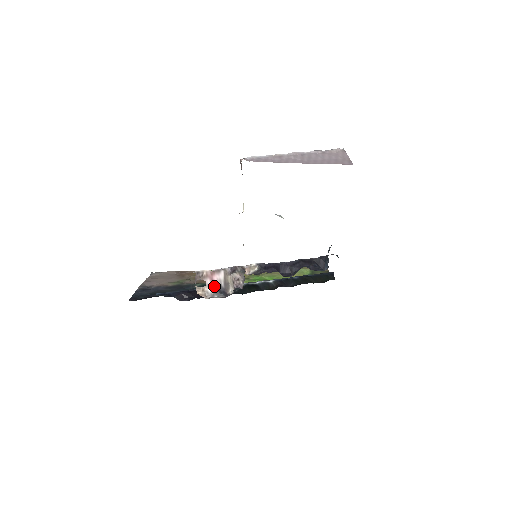
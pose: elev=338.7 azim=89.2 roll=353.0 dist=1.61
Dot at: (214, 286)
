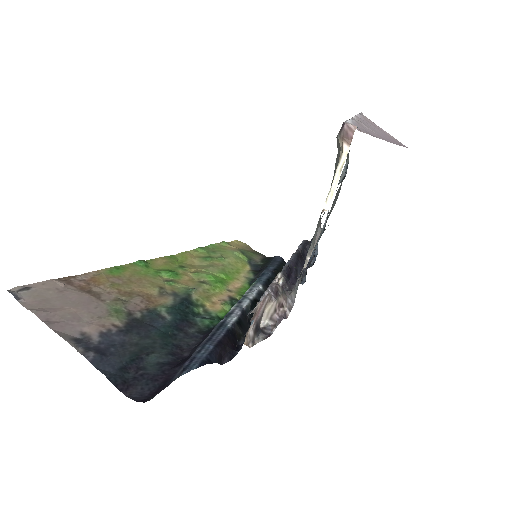
Dot at: (255, 323)
